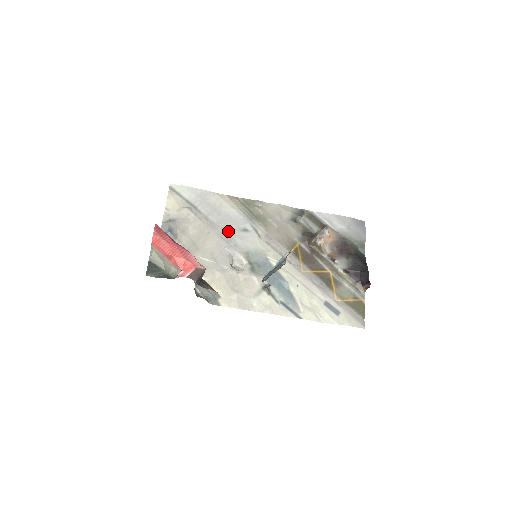
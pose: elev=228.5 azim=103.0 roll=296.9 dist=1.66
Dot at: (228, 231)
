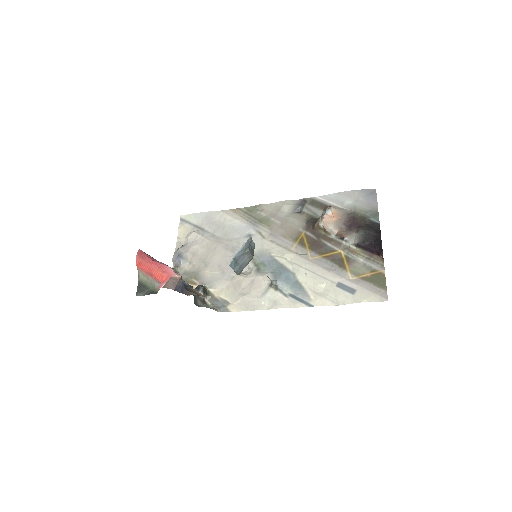
Dot at: (233, 241)
